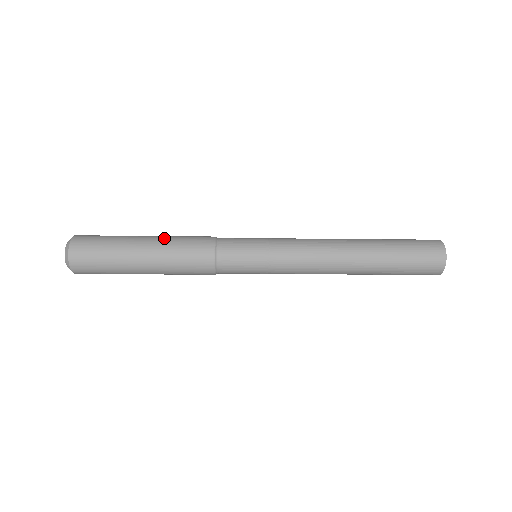
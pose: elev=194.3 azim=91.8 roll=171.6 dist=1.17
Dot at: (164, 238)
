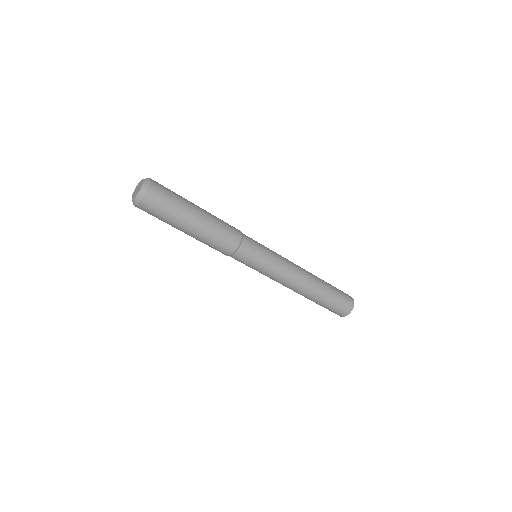
Dot at: (211, 214)
